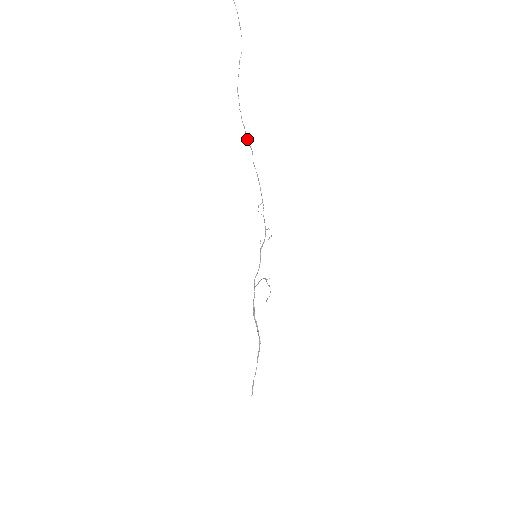
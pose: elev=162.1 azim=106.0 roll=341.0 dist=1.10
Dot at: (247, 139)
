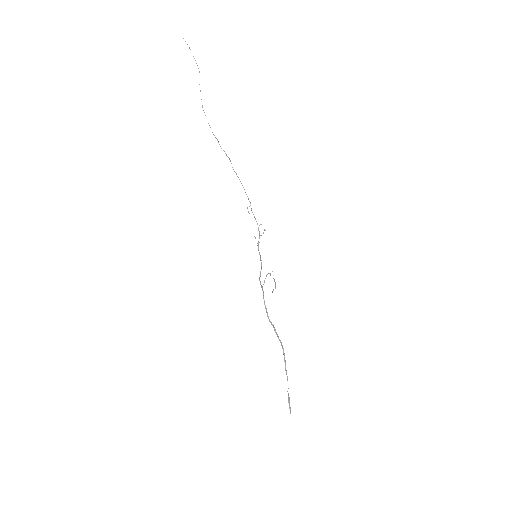
Dot at: occluded
